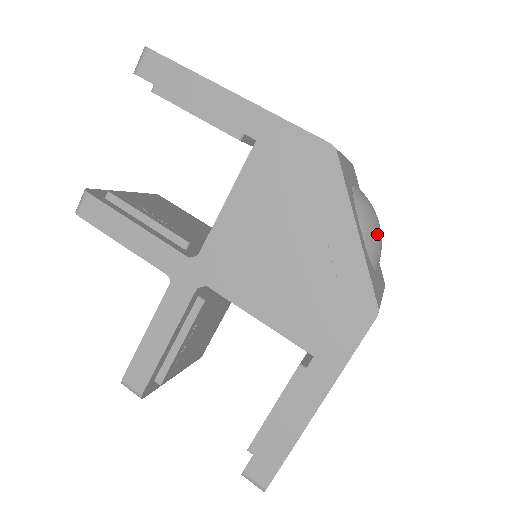
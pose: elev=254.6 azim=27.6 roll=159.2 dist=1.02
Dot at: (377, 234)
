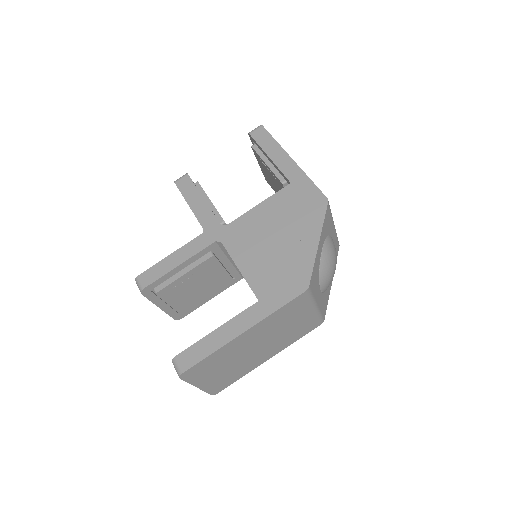
Dot at: (330, 264)
